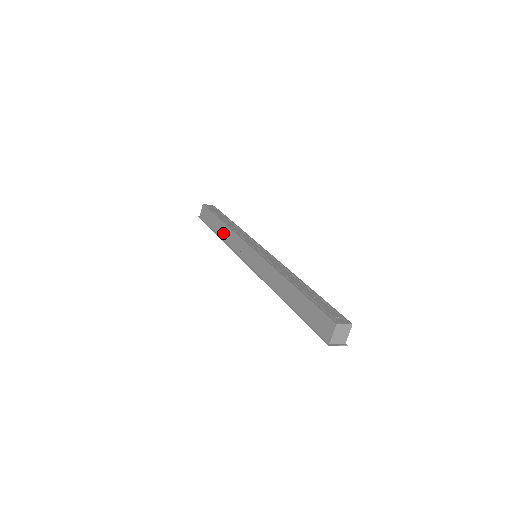
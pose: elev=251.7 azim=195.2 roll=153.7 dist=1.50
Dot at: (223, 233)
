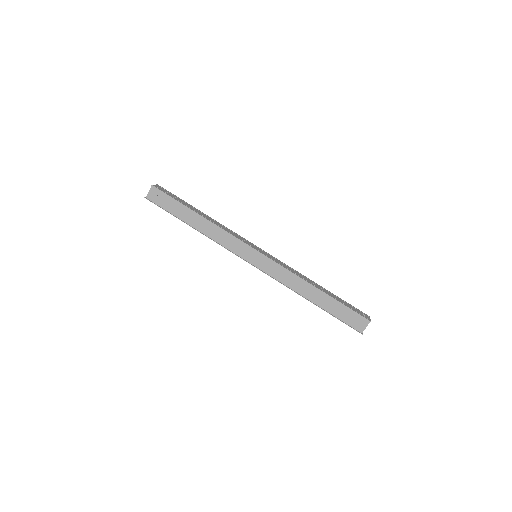
Dot at: (203, 227)
